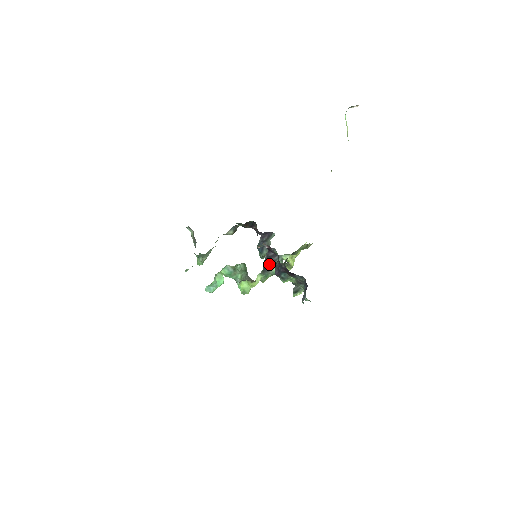
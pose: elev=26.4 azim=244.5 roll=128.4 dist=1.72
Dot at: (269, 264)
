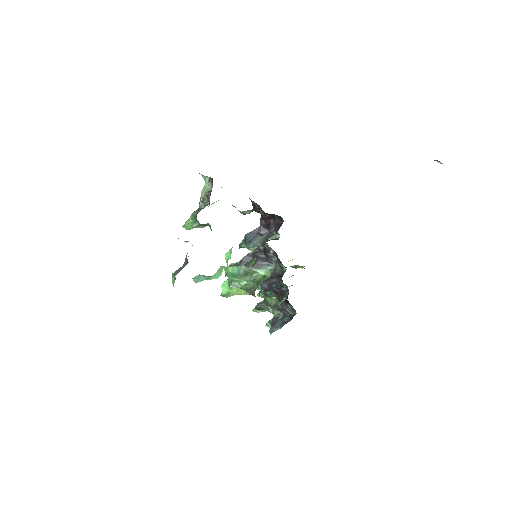
Dot at: occluded
